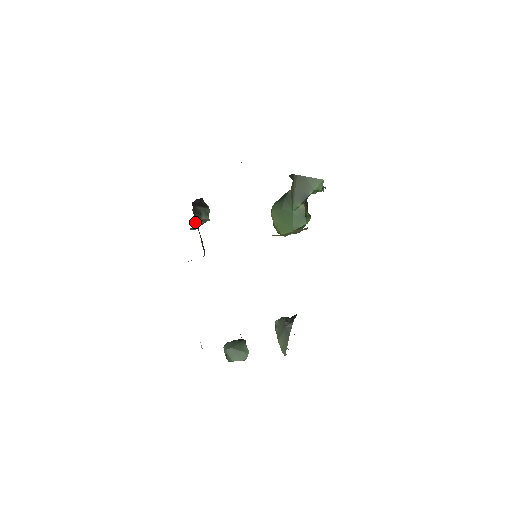
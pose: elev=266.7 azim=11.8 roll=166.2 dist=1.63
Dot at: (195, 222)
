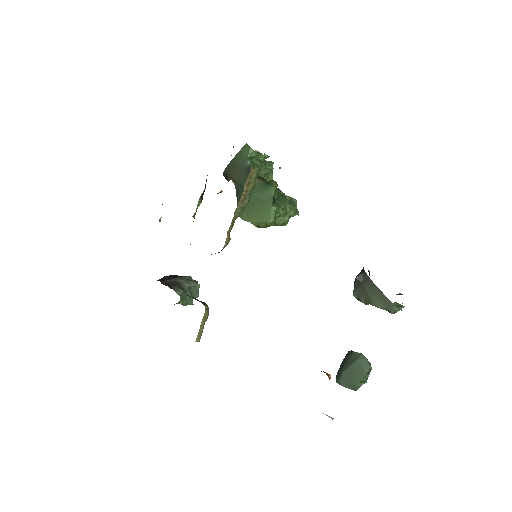
Dot at: occluded
